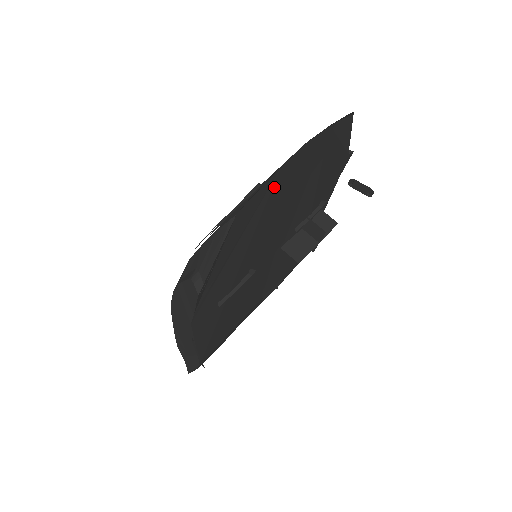
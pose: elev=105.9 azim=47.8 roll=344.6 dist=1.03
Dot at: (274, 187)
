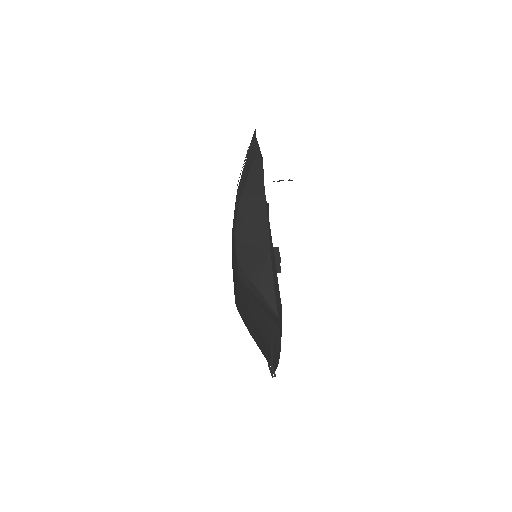
Dot at: occluded
